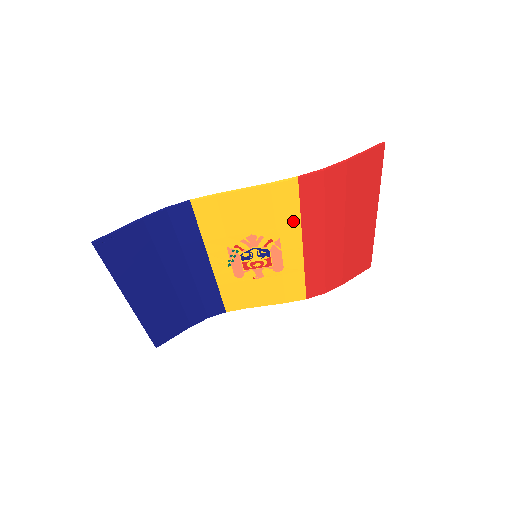
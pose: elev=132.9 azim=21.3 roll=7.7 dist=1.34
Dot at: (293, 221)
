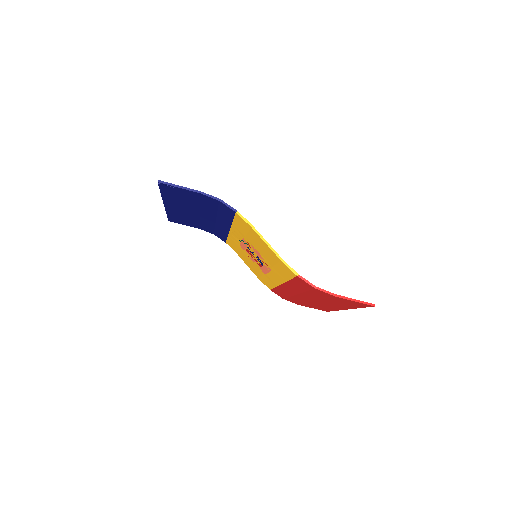
Dot at: (283, 276)
